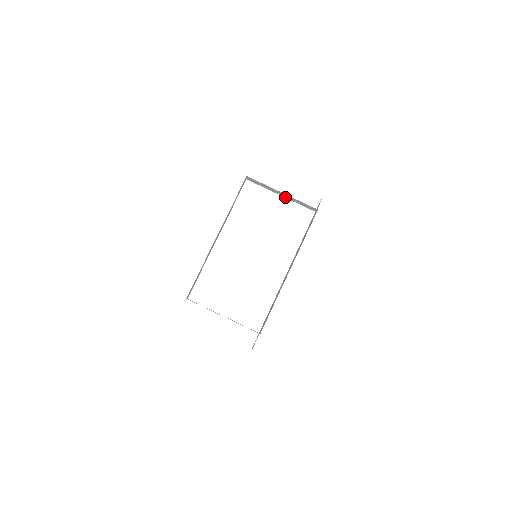
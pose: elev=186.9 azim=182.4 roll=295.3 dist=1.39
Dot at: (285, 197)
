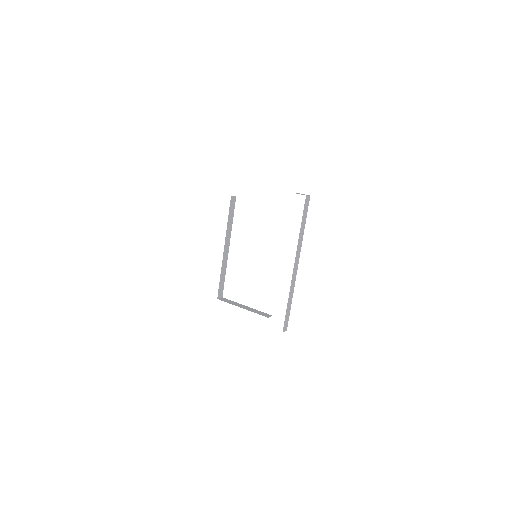
Dot at: occluded
